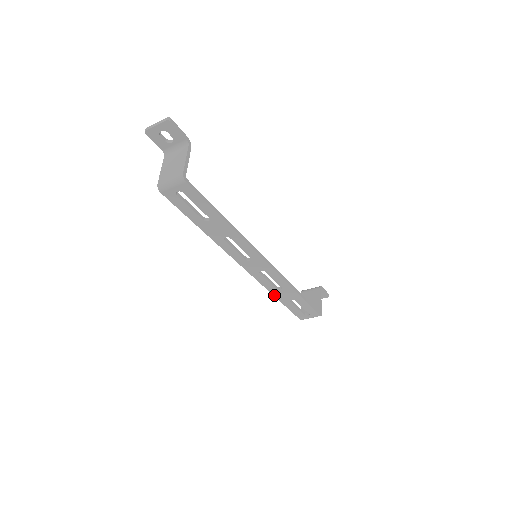
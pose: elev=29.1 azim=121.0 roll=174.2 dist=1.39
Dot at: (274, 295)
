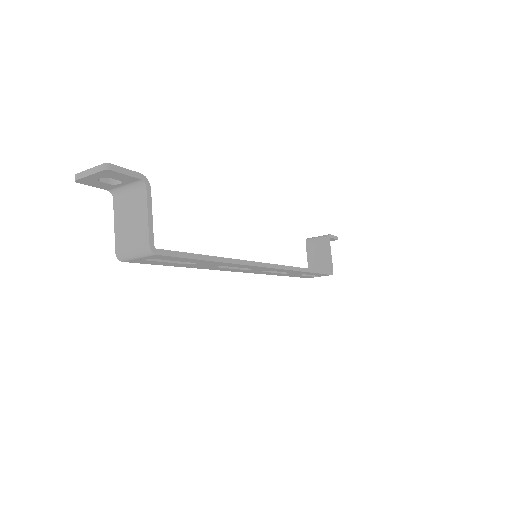
Dot at: (280, 275)
